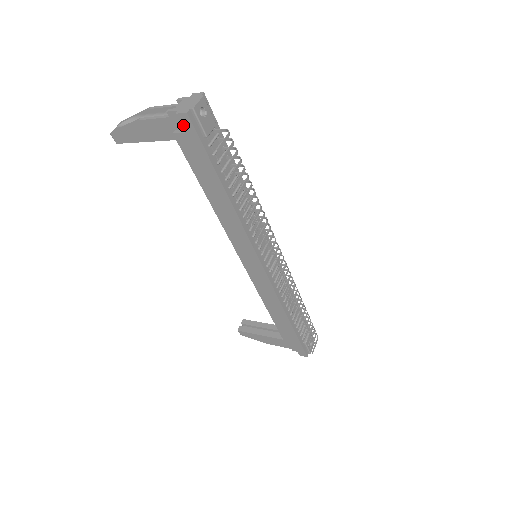
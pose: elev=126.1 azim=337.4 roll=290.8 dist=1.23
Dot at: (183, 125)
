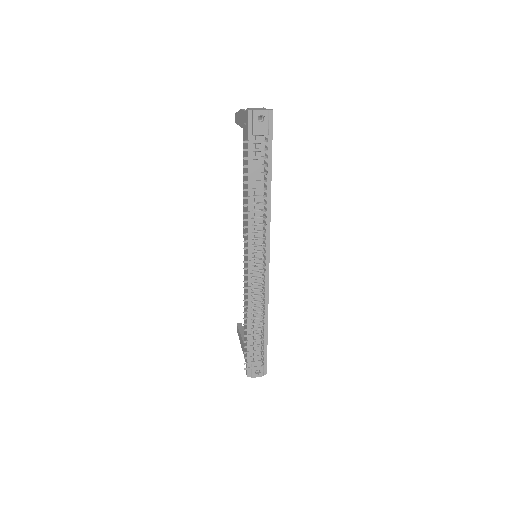
Dot at: (246, 119)
